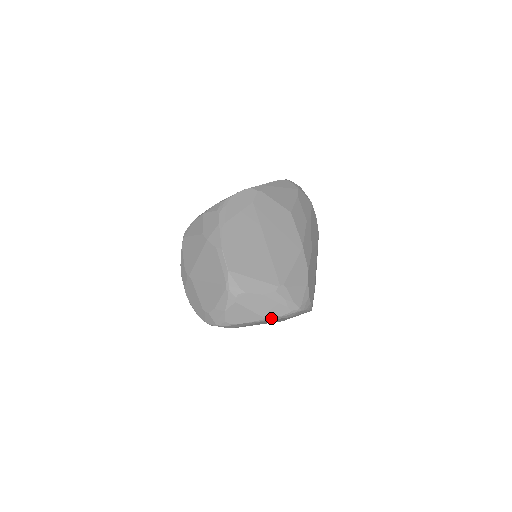
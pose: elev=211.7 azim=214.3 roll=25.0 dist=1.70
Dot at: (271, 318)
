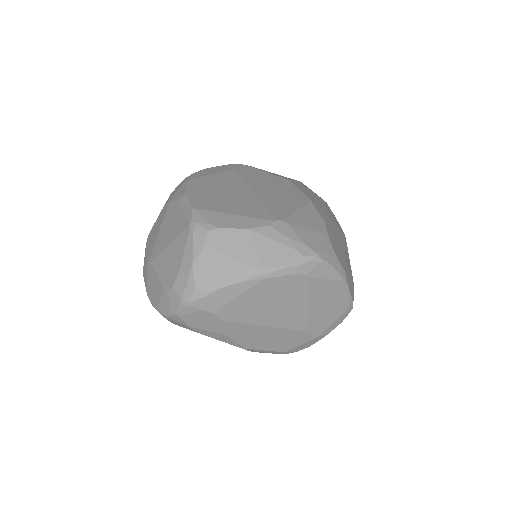
Dot at: (271, 271)
